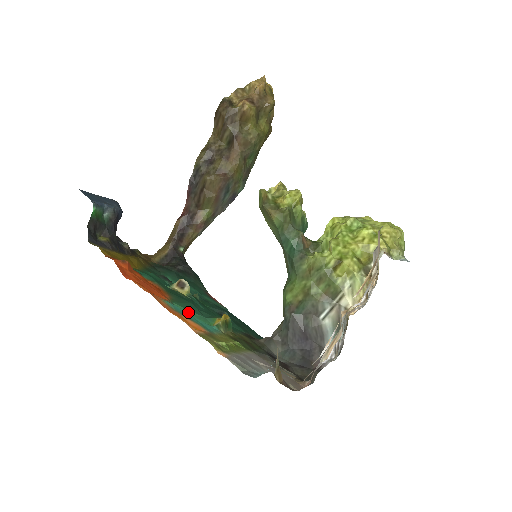
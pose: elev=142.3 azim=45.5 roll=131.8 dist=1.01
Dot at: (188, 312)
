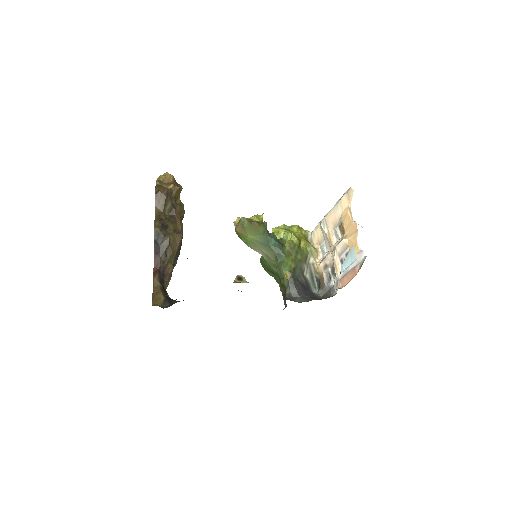
Dot at: occluded
